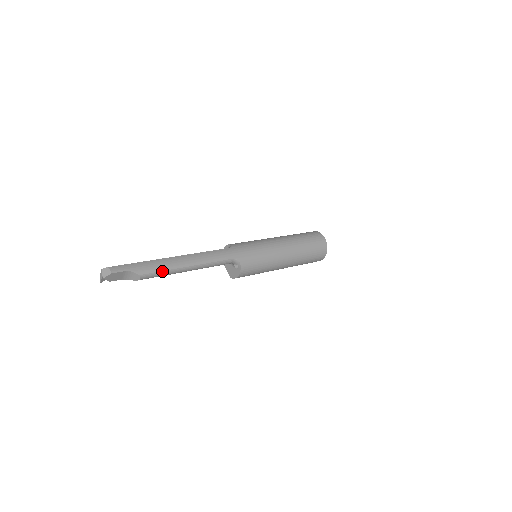
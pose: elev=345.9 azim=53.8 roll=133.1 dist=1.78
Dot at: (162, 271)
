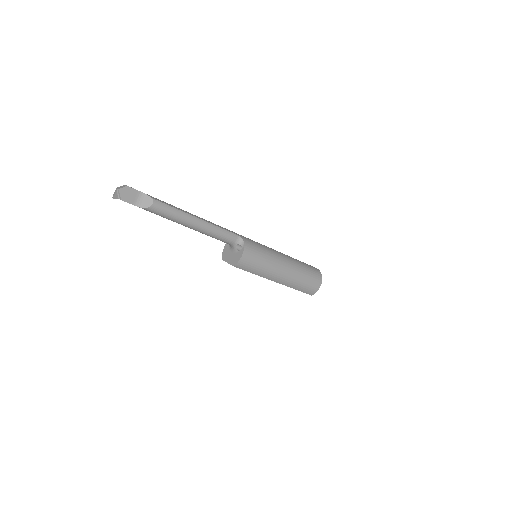
Dot at: (173, 208)
